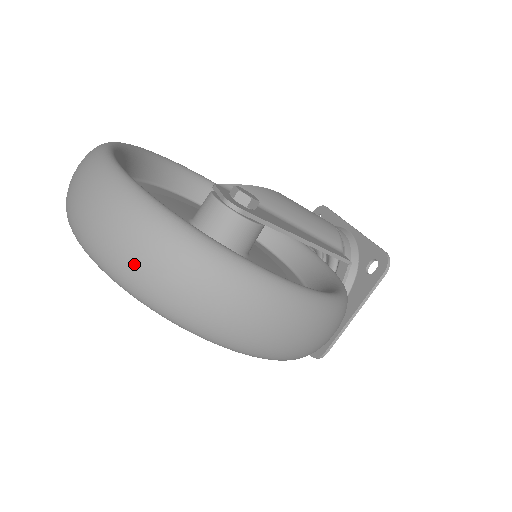
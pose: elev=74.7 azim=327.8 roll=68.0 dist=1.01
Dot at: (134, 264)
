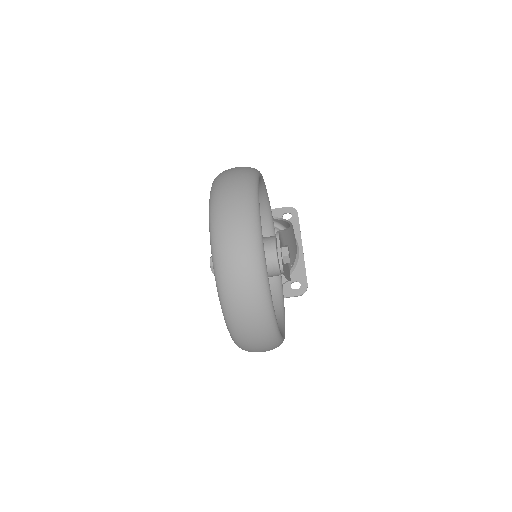
Dot at: (241, 314)
